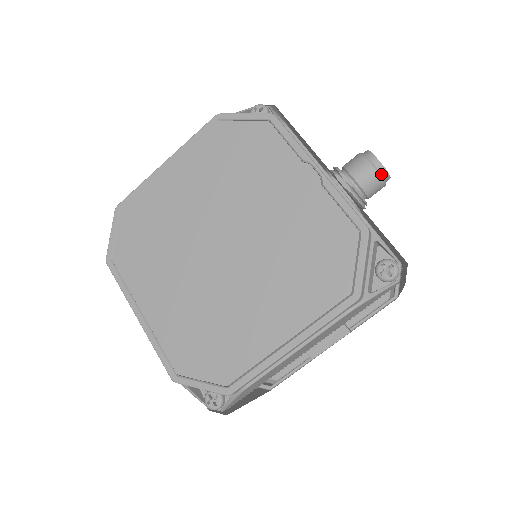
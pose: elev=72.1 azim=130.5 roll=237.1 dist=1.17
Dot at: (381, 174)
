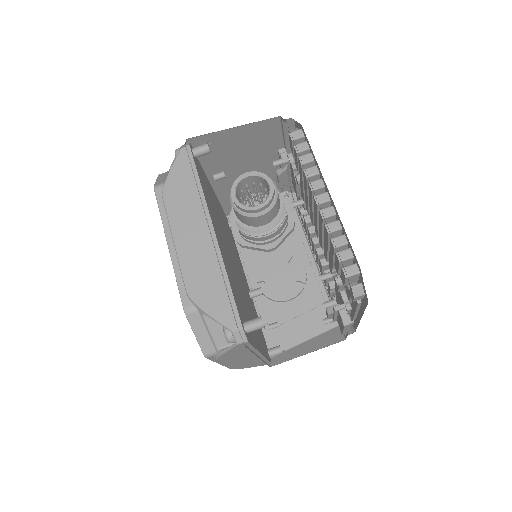
Dot at: (243, 212)
